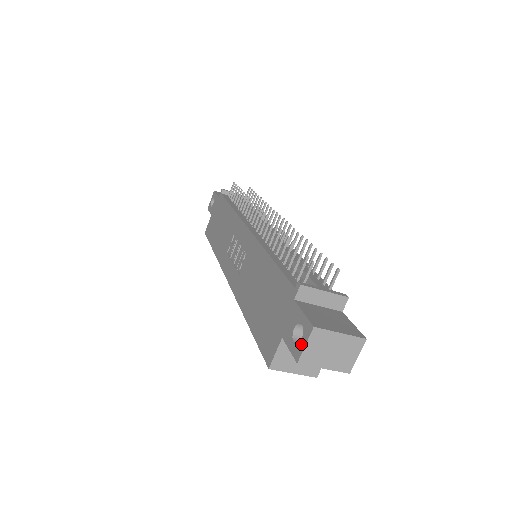
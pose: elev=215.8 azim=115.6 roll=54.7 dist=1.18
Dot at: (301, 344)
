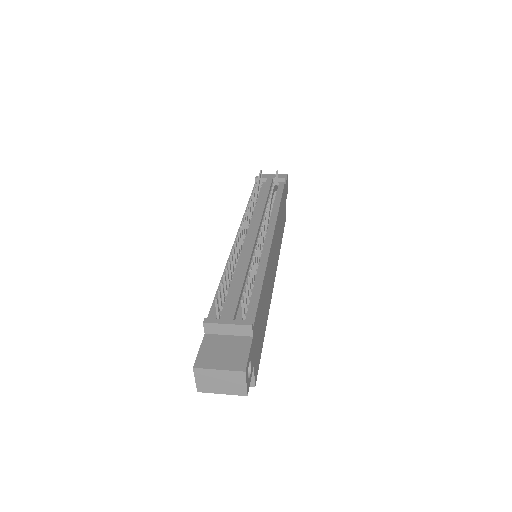
Dot at: (196, 377)
